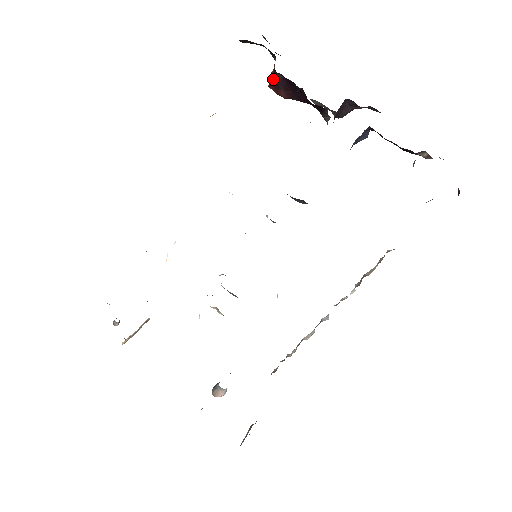
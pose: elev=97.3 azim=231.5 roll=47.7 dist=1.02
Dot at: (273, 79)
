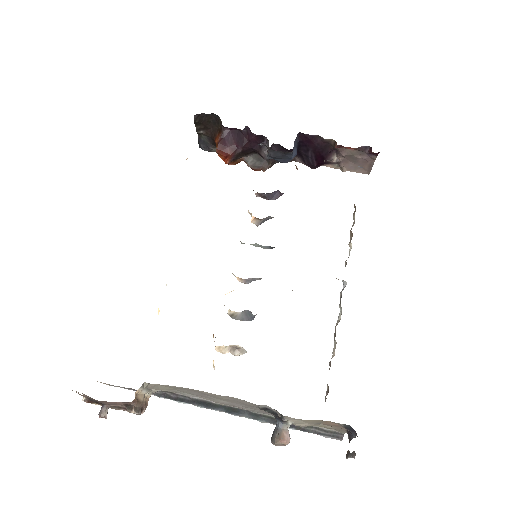
Dot at: (222, 136)
